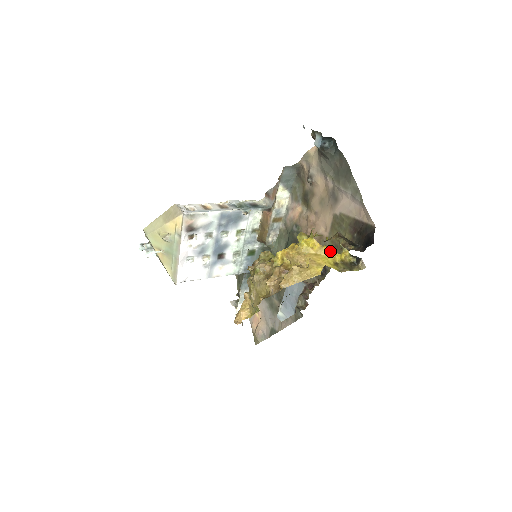
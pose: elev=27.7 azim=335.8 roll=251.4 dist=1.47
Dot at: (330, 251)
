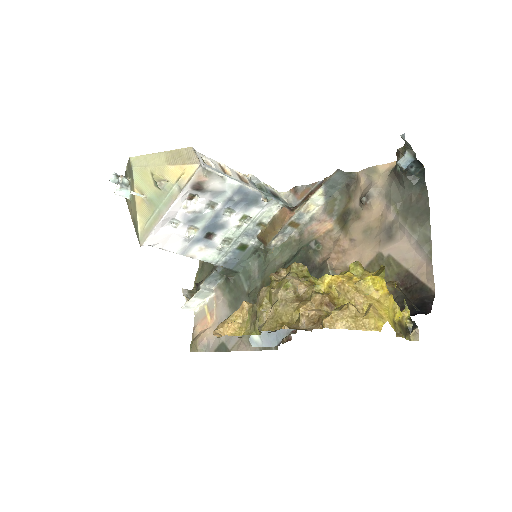
Dot at: (394, 304)
